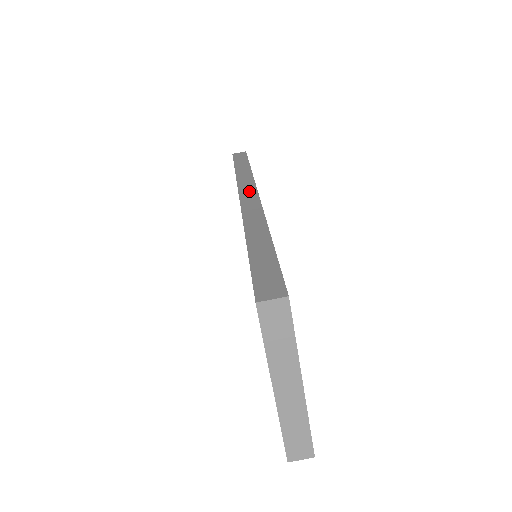
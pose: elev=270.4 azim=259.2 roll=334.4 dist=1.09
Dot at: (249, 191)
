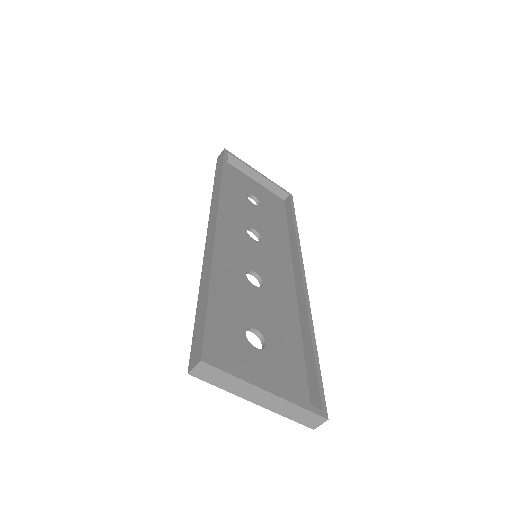
Dot at: (213, 219)
